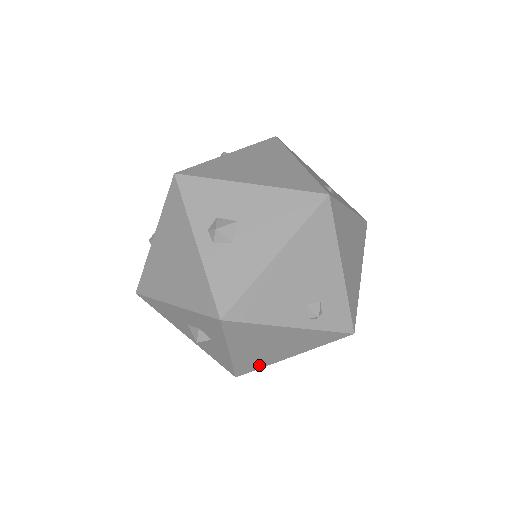
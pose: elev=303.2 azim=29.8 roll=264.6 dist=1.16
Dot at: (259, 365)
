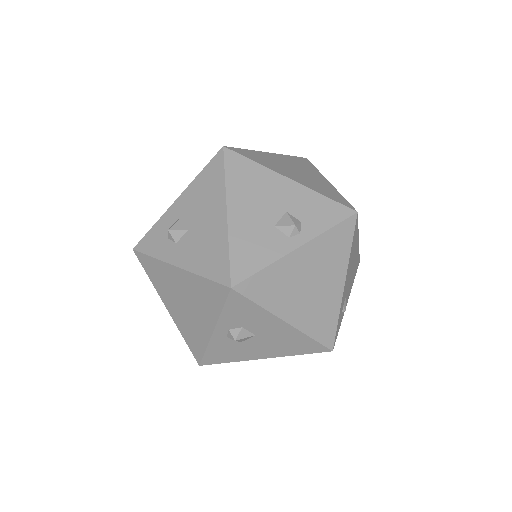
Dot at: occluded
